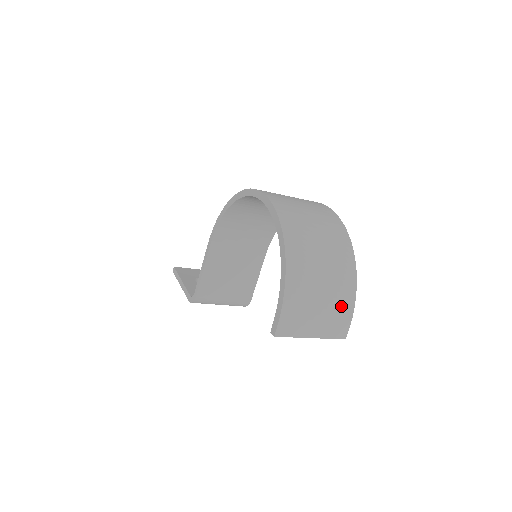
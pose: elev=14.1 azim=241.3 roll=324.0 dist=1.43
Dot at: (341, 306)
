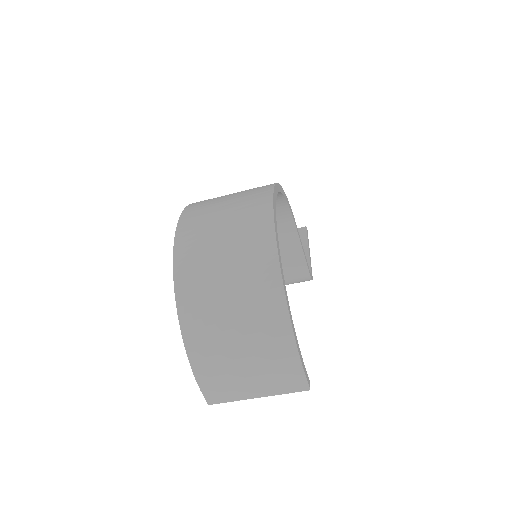
Dot at: (278, 361)
